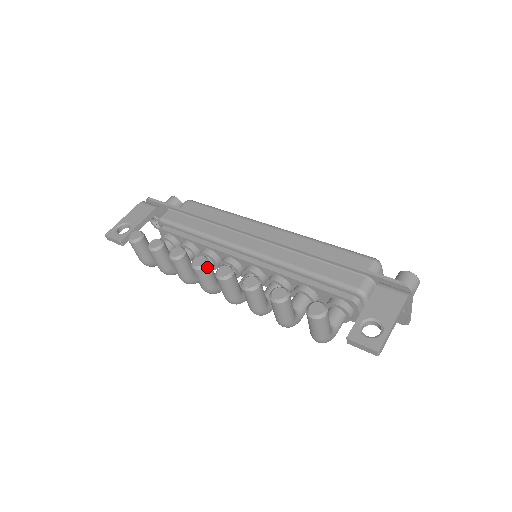
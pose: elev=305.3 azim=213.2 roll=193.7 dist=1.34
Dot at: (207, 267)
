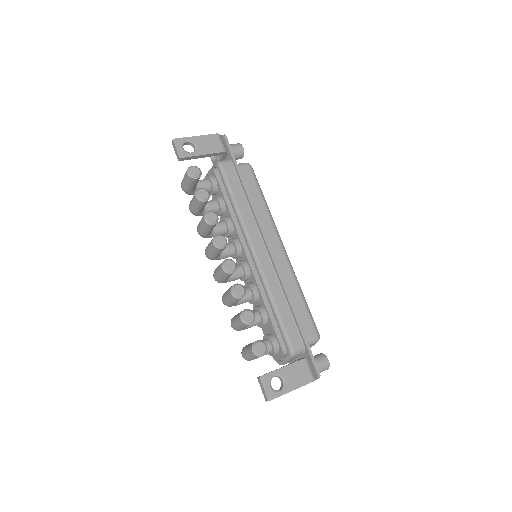
Dot at: (222, 249)
